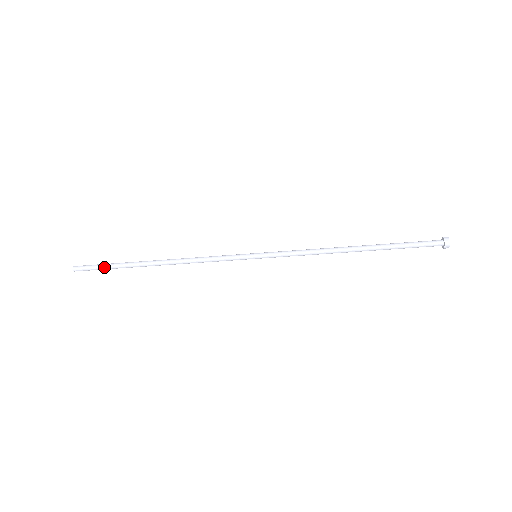
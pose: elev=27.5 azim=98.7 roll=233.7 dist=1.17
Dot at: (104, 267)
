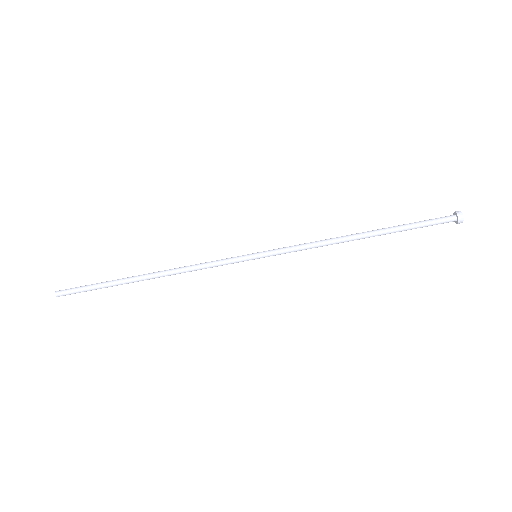
Dot at: (90, 285)
